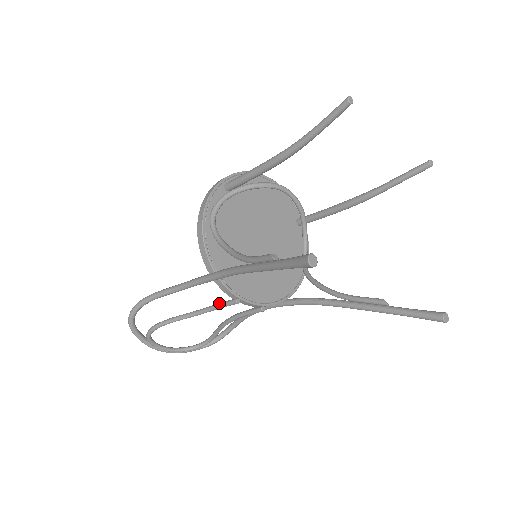
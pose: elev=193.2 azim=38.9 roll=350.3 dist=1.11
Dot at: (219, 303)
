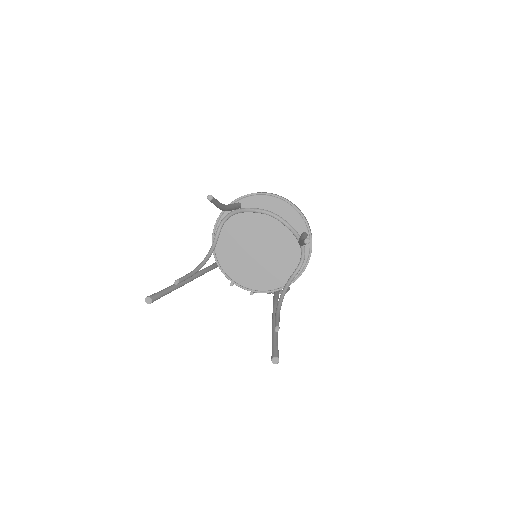
Dot at: occluded
